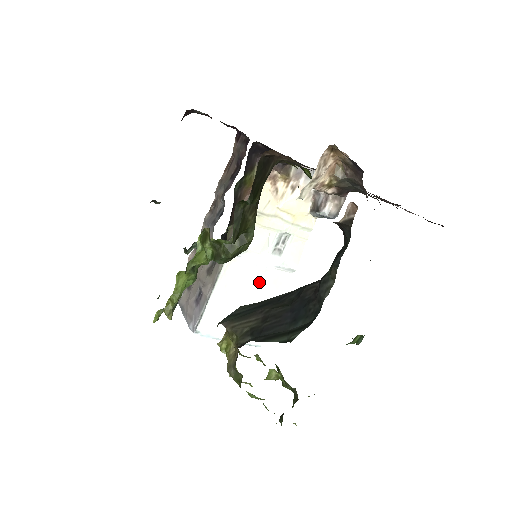
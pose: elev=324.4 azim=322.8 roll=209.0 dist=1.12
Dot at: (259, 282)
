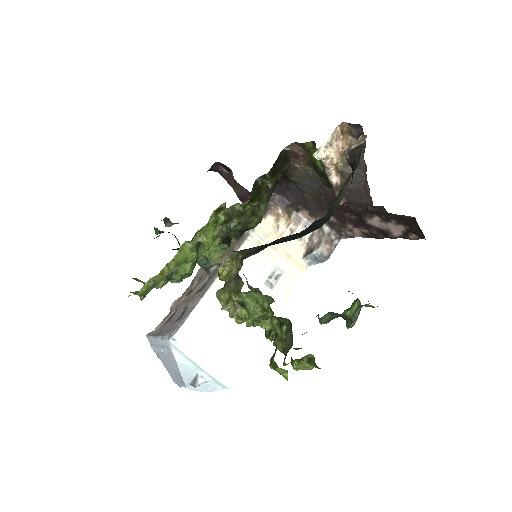
Dot at: occluded
